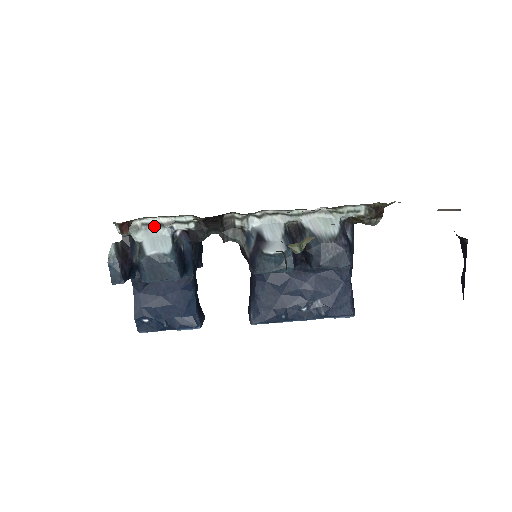
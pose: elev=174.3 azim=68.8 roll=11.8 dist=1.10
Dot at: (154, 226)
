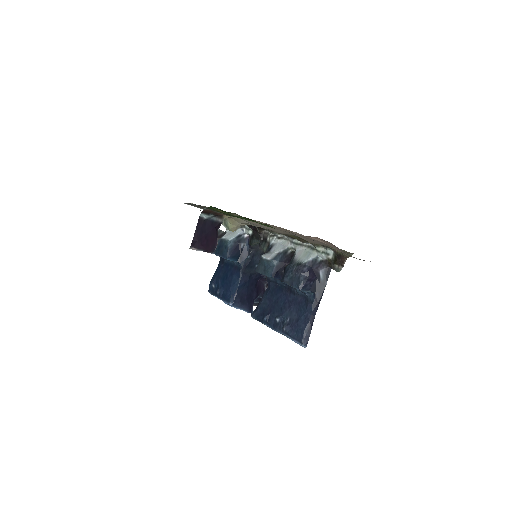
Dot at: occluded
